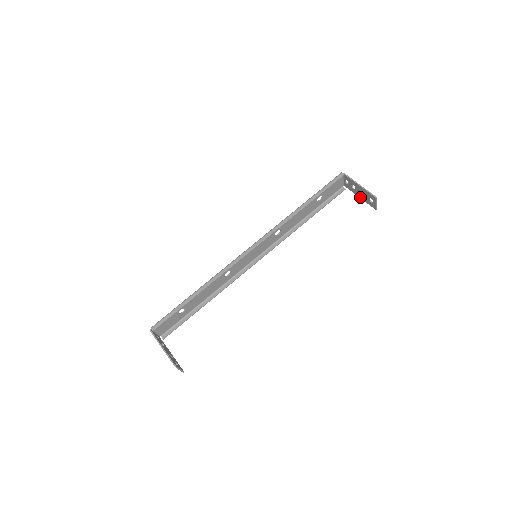
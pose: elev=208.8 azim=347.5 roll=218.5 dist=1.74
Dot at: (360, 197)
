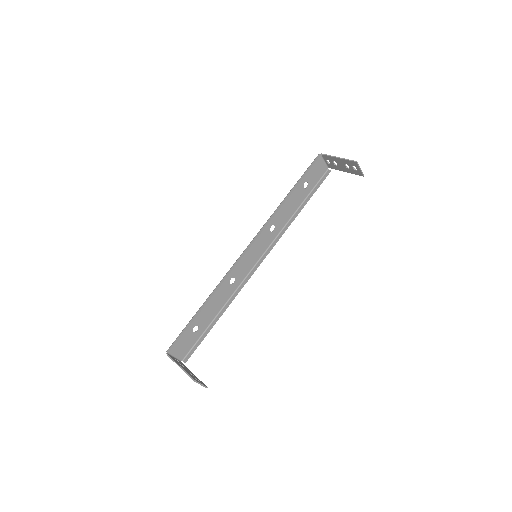
Dot at: (345, 171)
